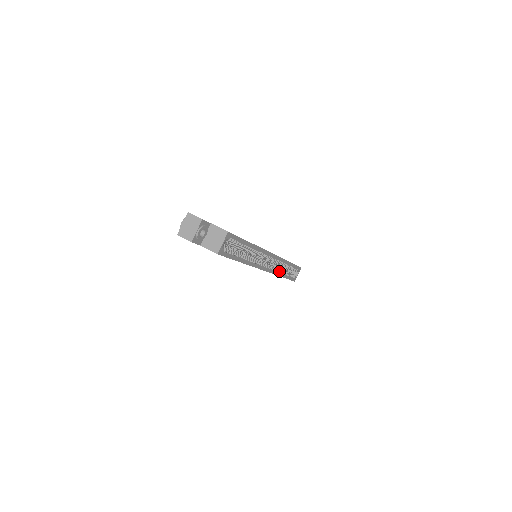
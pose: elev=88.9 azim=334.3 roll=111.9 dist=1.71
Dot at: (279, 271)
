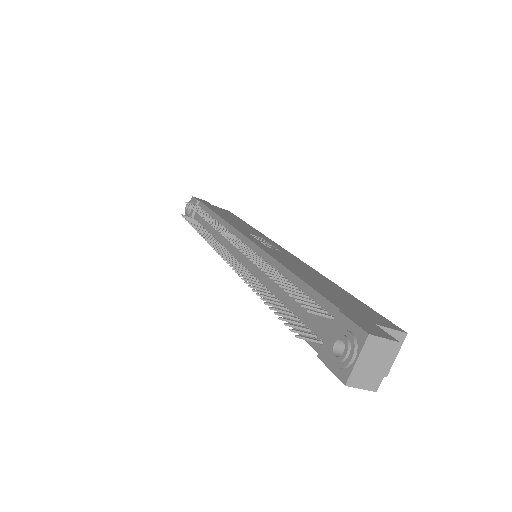
Dot at: occluded
